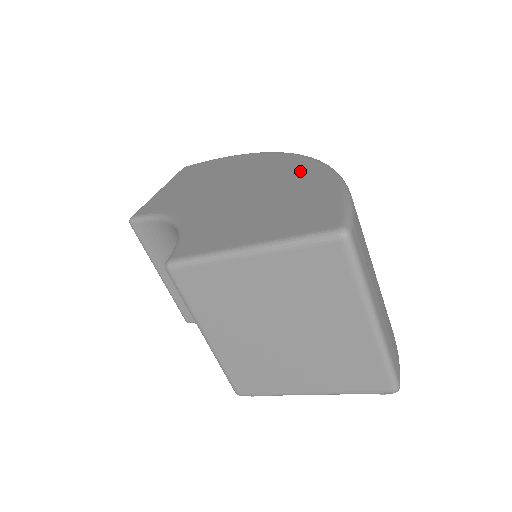
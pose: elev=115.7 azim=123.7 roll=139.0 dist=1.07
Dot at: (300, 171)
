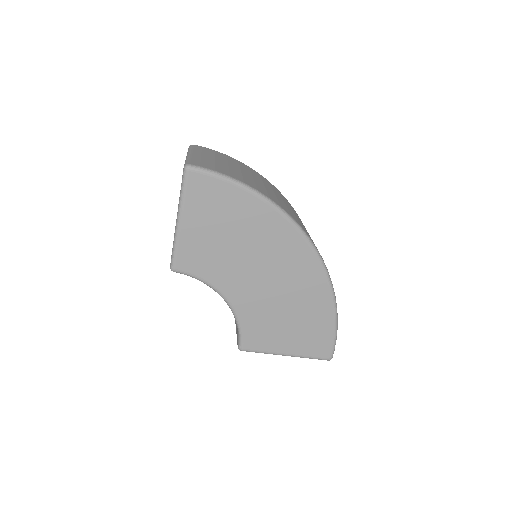
Dot at: (315, 285)
